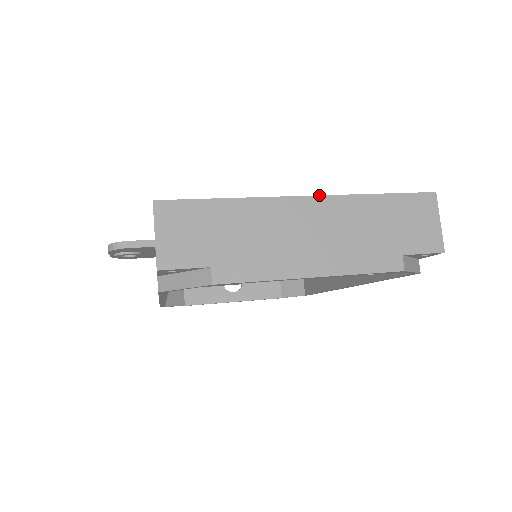
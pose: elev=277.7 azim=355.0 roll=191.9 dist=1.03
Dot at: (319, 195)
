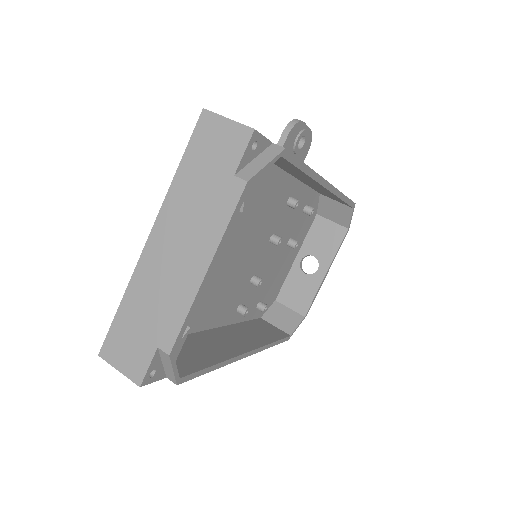
Dot at: occluded
